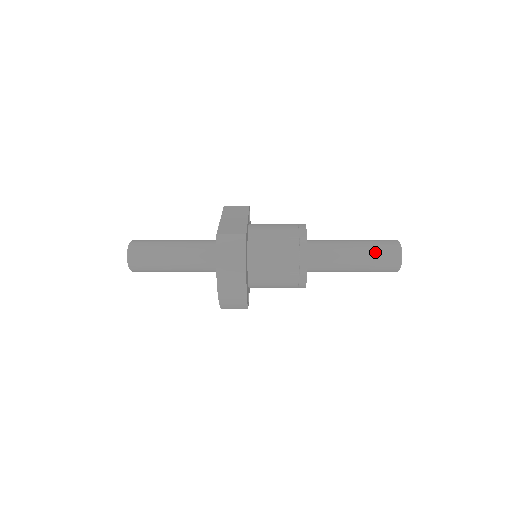
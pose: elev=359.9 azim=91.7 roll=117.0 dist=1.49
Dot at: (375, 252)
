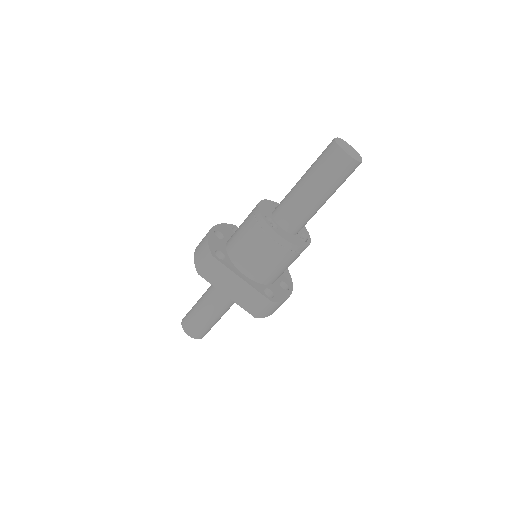
Dot at: occluded
